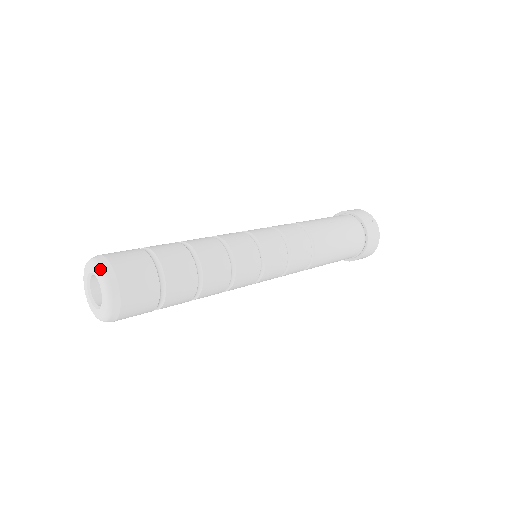
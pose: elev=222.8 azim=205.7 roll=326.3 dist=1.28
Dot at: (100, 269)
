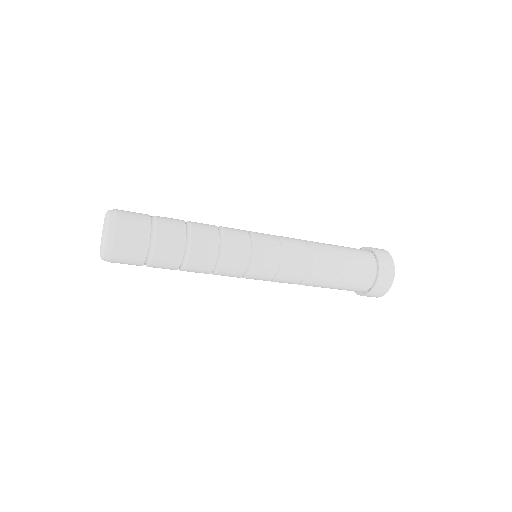
Dot at: (107, 224)
